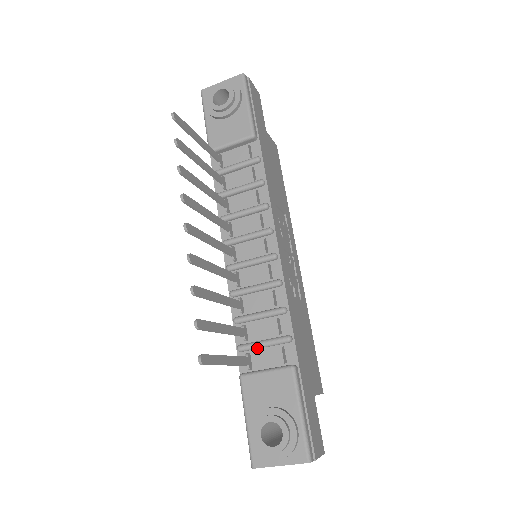
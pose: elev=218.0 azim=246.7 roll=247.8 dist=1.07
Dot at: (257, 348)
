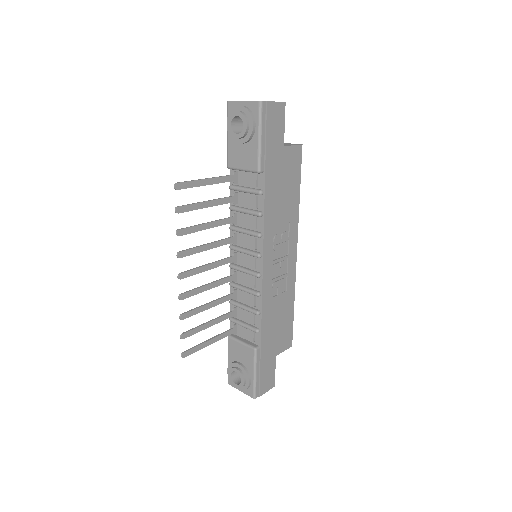
Dot at: (240, 325)
